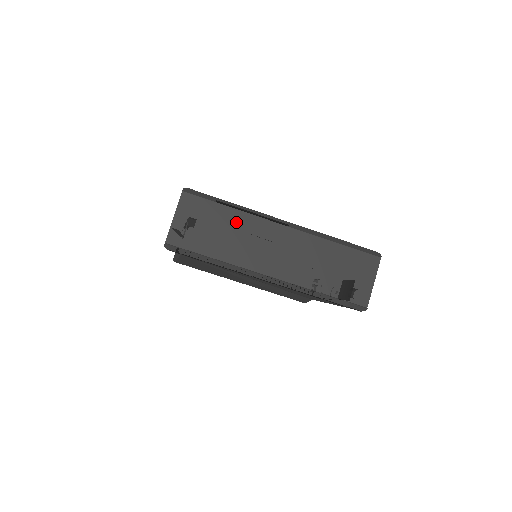
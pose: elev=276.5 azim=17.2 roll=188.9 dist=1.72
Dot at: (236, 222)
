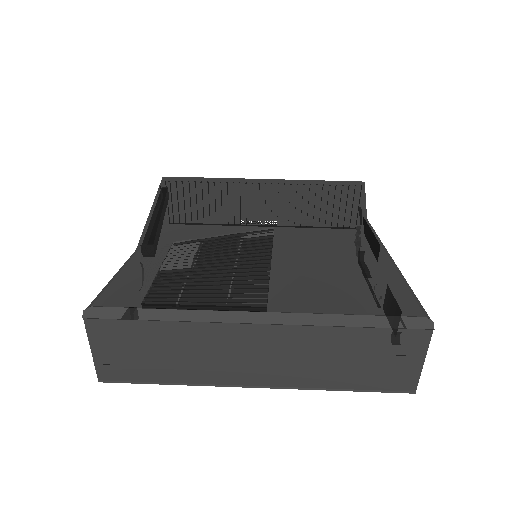
Dot at: (181, 337)
